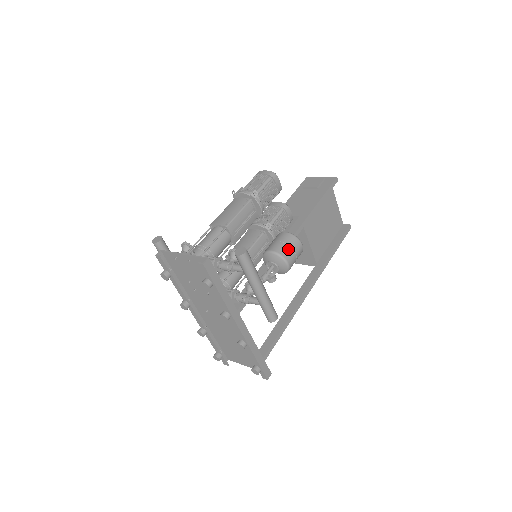
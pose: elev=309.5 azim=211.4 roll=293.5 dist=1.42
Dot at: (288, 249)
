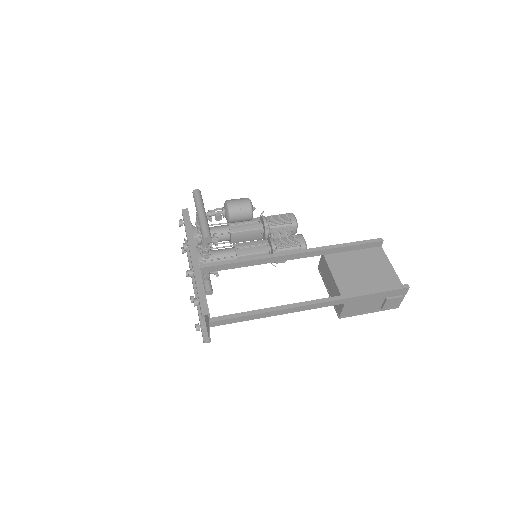
Dot at: (235, 199)
